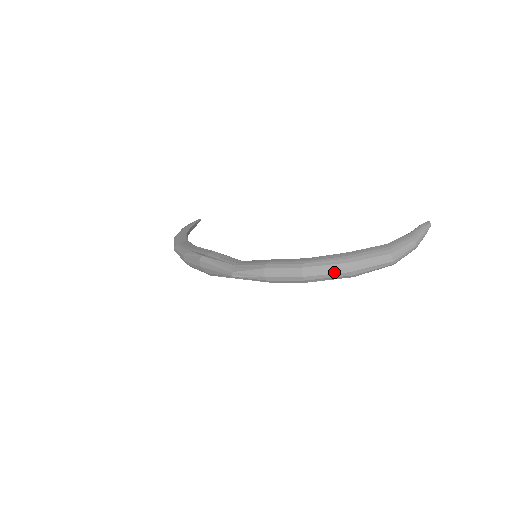
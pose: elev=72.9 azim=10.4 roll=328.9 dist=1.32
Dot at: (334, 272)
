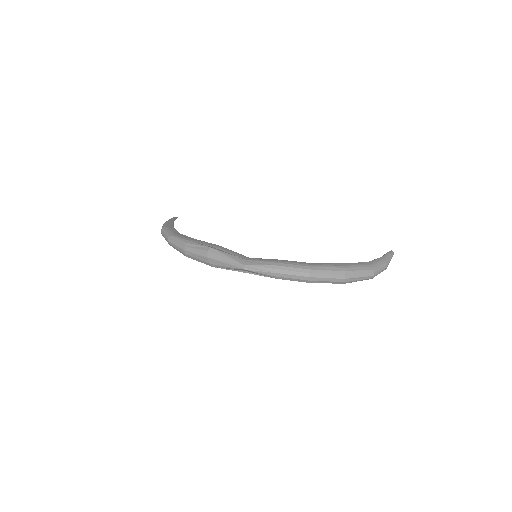
Dot at: (333, 277)
